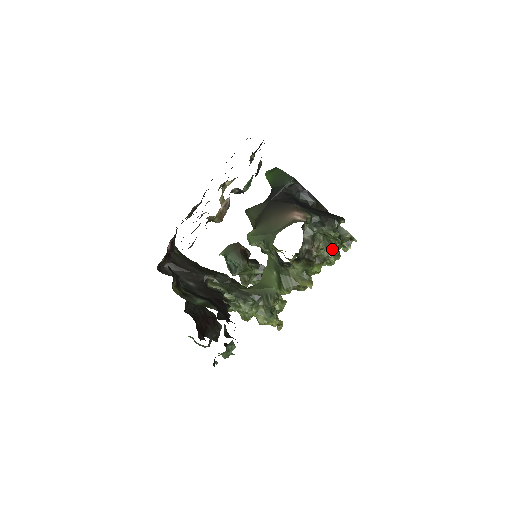
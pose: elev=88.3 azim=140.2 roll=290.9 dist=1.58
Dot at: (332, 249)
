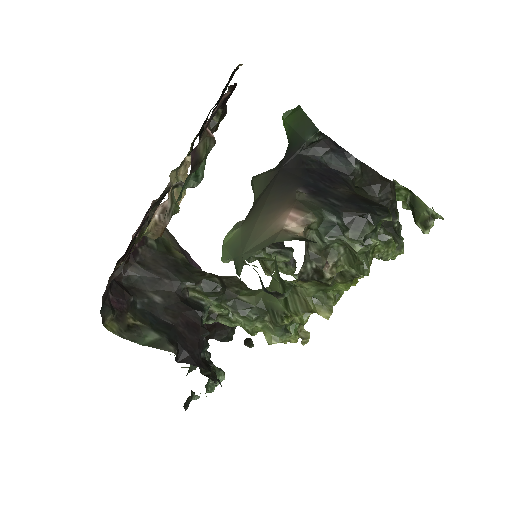
Dot at: (358, 270)
